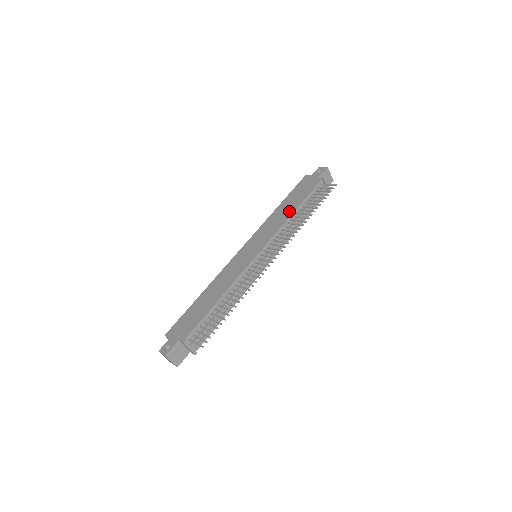
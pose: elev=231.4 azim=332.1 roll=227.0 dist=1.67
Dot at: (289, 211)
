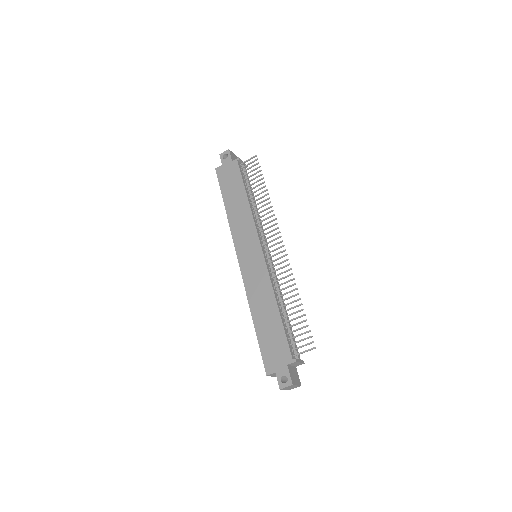
Dot at: (243, 202)
